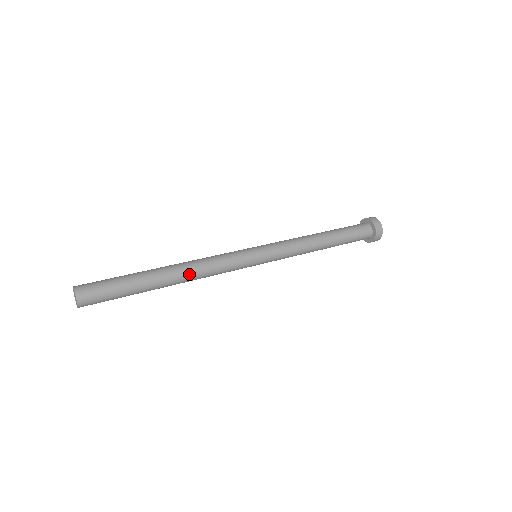
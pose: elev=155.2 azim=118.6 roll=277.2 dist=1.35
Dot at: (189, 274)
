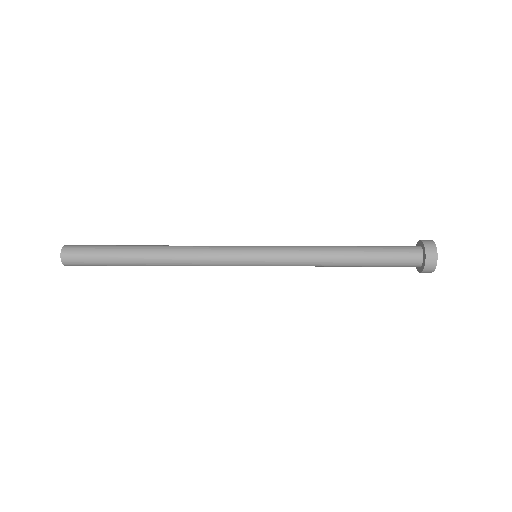
Dot at: (171, 250)
